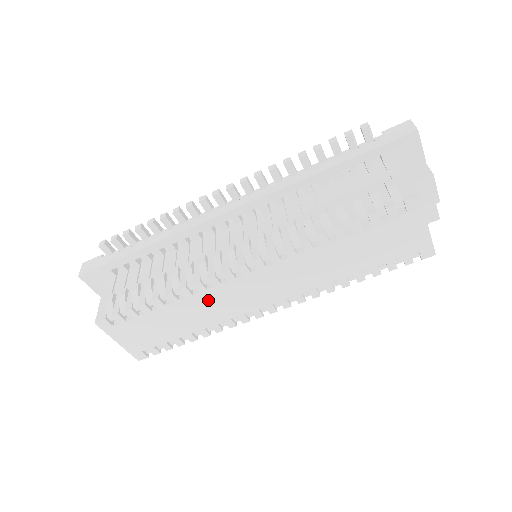
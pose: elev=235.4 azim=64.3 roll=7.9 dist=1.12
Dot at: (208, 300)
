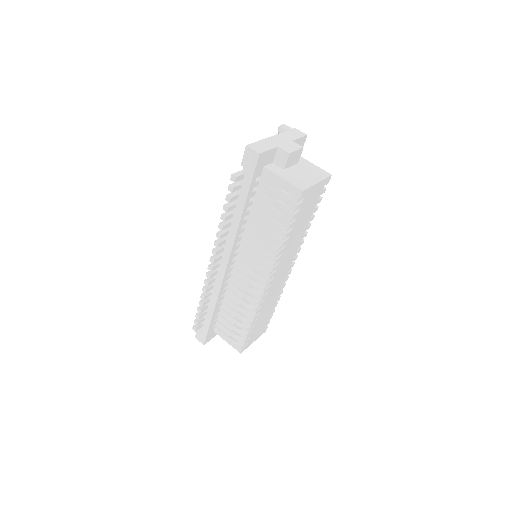
Dot at: (268, 300)
